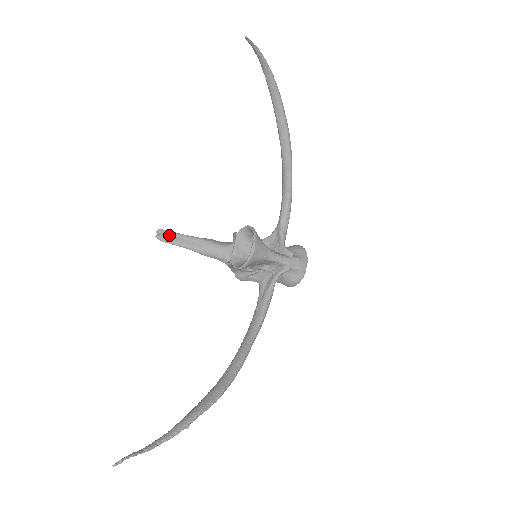
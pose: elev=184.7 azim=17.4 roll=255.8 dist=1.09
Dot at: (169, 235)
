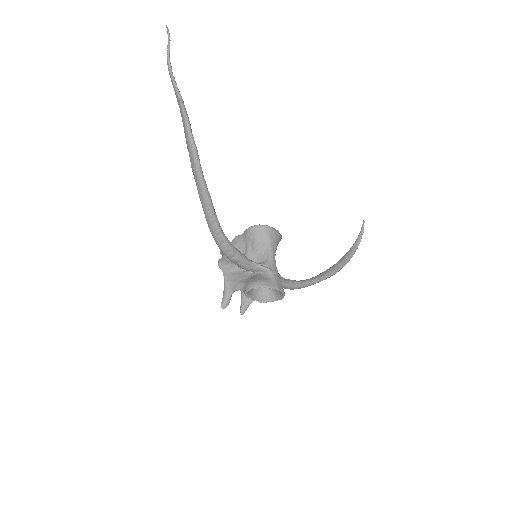
Dot at: occluded
